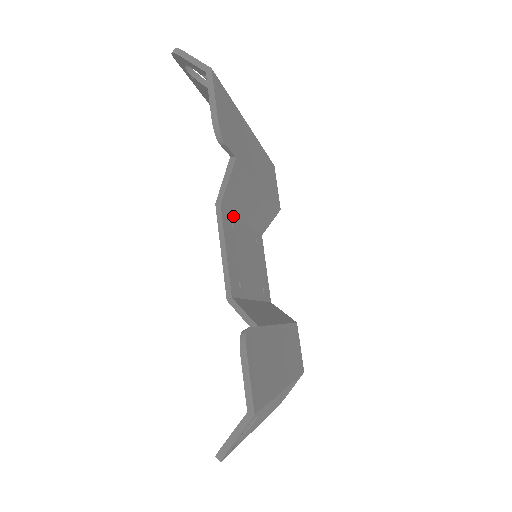
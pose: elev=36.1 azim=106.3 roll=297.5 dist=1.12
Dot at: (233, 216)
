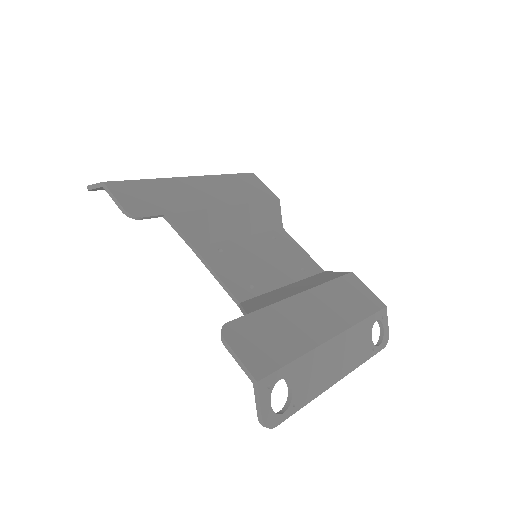
Dot at: (220, 243)
